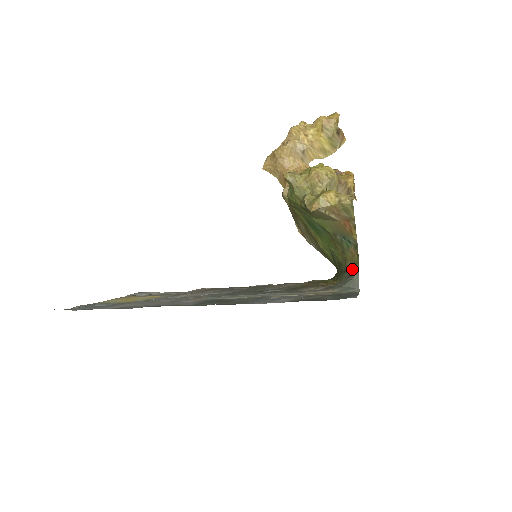
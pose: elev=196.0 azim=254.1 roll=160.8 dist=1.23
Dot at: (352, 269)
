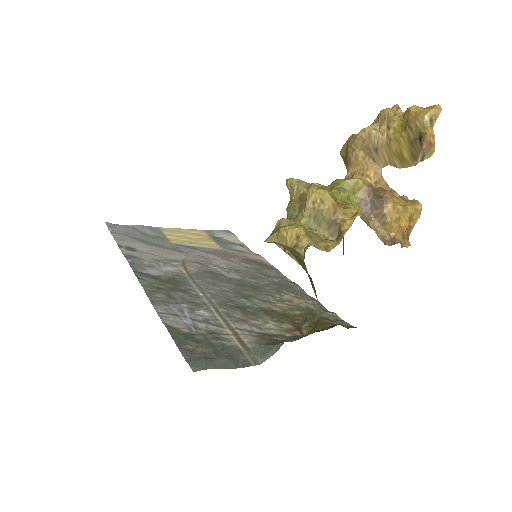
Dot at: occluded
